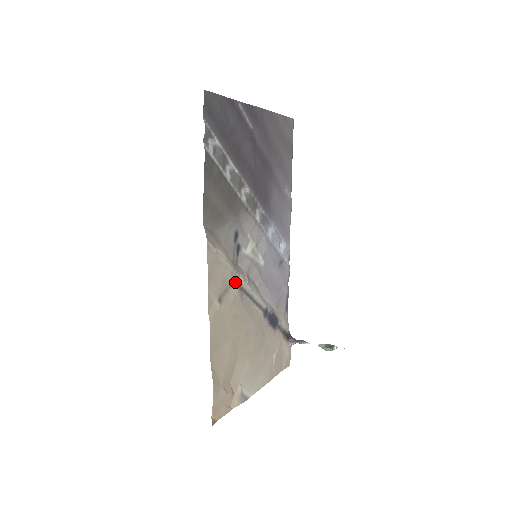
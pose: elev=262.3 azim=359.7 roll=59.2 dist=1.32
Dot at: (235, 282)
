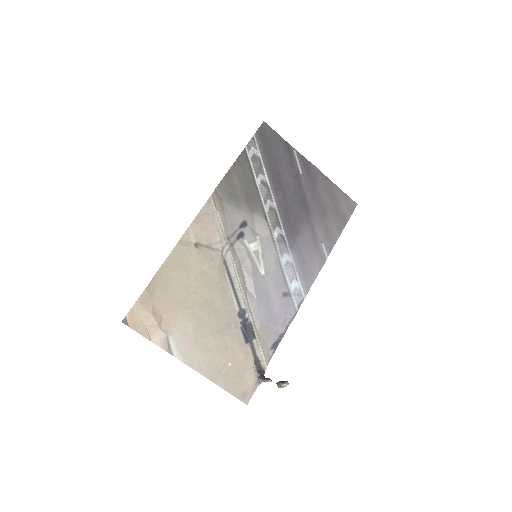
Dot at: (221, 251)
